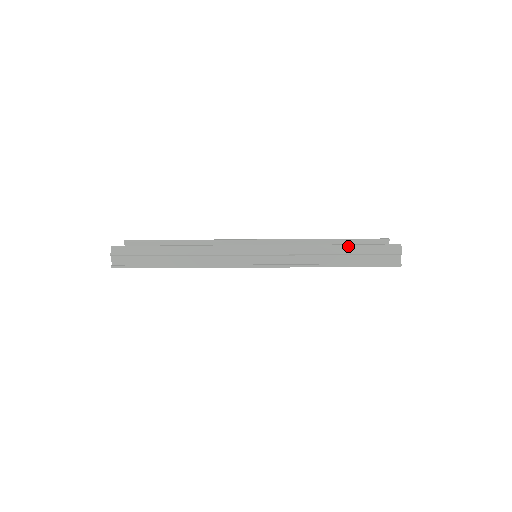
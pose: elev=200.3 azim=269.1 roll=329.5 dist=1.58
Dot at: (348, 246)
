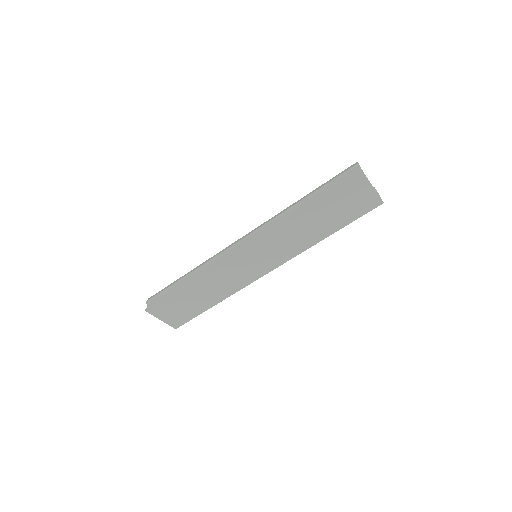
Dot at: (313, 191)
